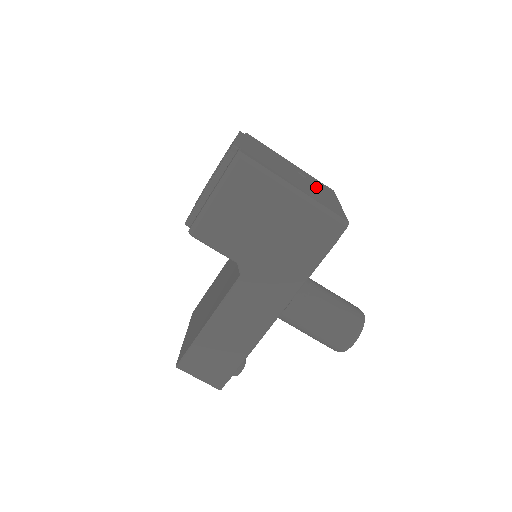
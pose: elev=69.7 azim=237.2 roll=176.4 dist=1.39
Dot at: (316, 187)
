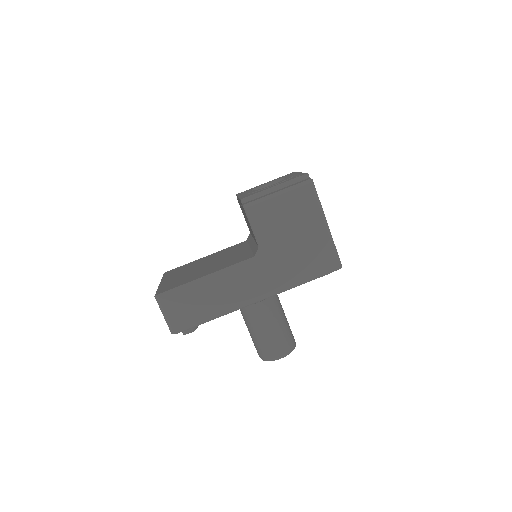
Dot at: occluded
